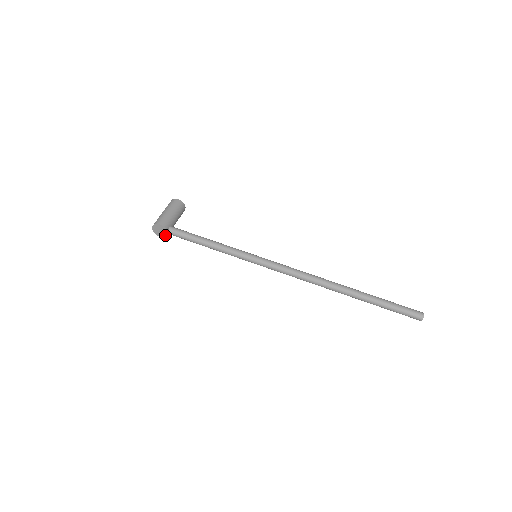
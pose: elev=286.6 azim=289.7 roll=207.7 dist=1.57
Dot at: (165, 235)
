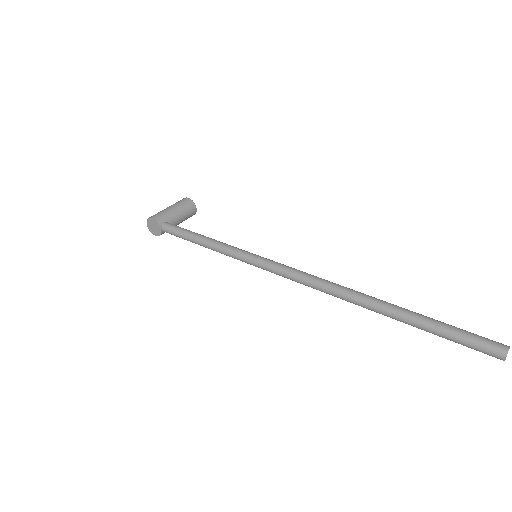
Dot at: (159, 232)
